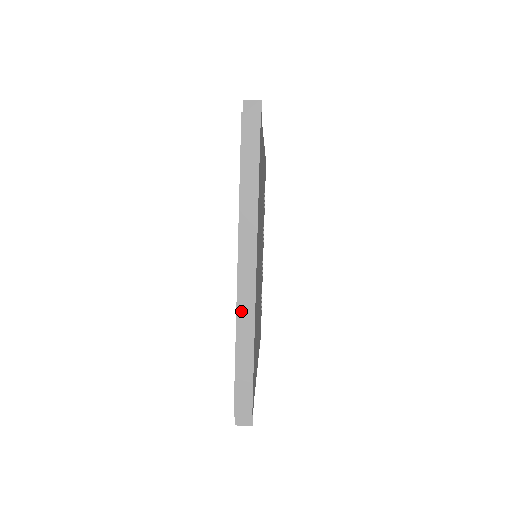
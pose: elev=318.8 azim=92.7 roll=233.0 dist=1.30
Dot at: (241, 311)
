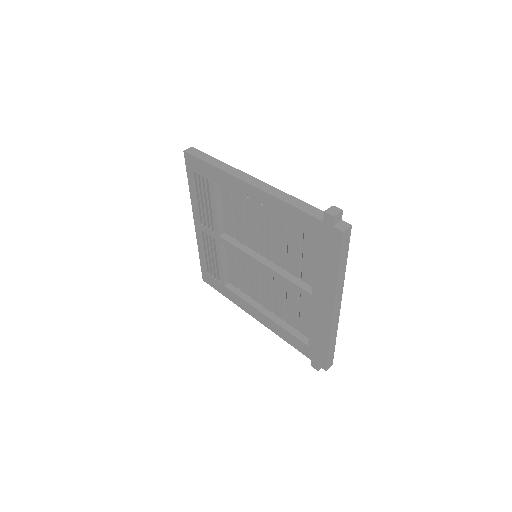
Dot at: (333, 328)
